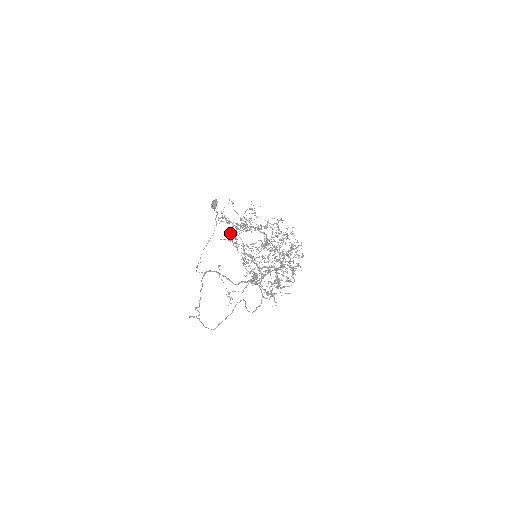
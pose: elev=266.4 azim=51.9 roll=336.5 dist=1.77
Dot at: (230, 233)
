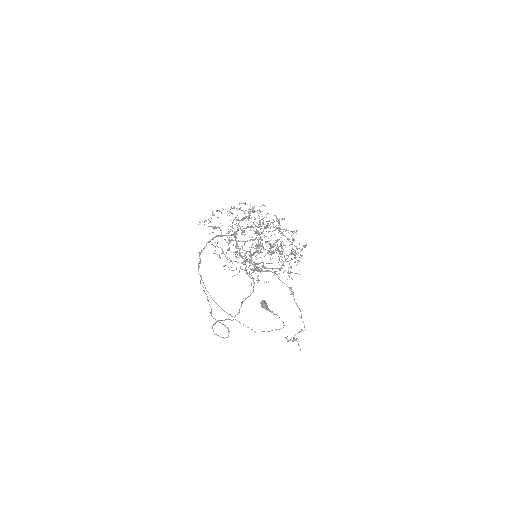
Dot at: occluded
